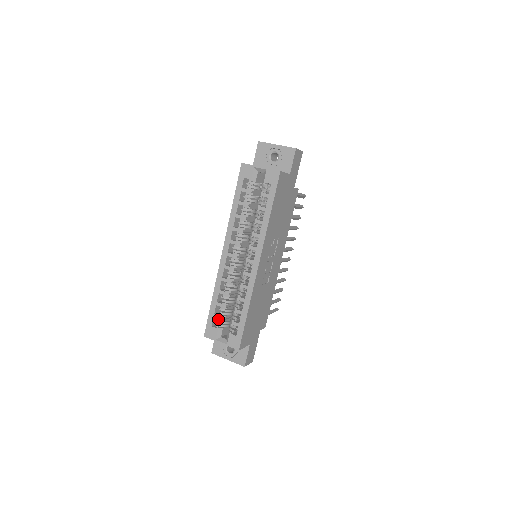
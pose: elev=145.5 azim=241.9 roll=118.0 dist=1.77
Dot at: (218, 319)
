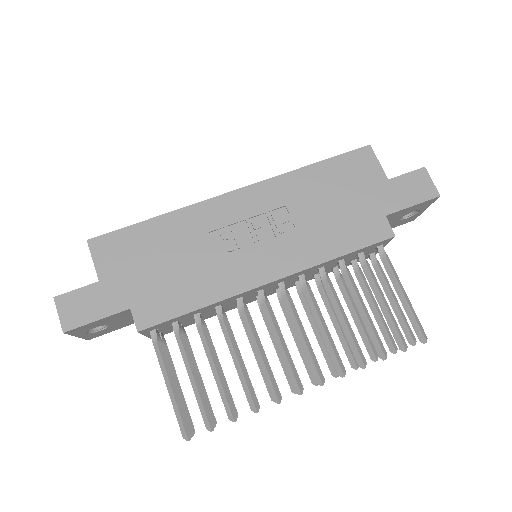
Dot at: occluded
